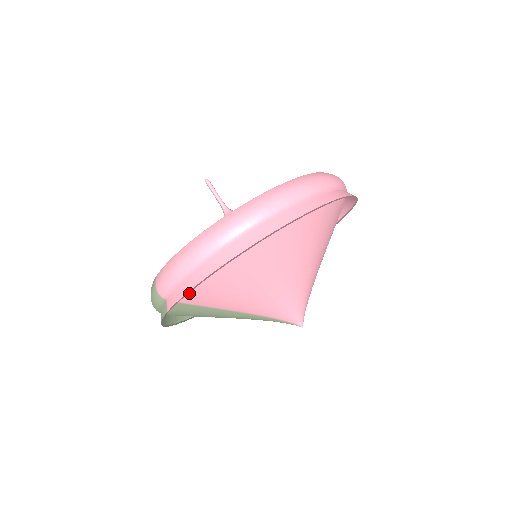
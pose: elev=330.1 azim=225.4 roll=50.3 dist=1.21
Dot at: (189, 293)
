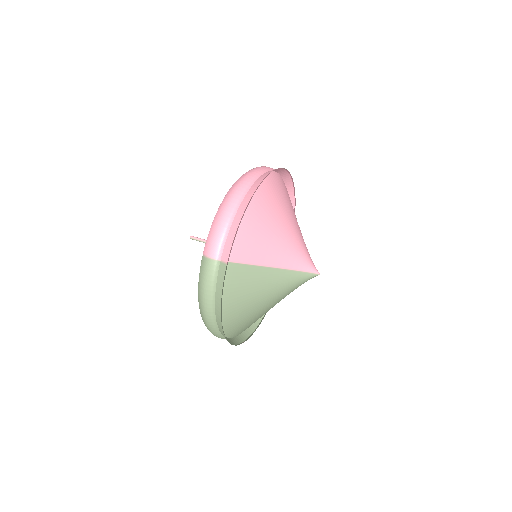
Dot at: (235, 244)
